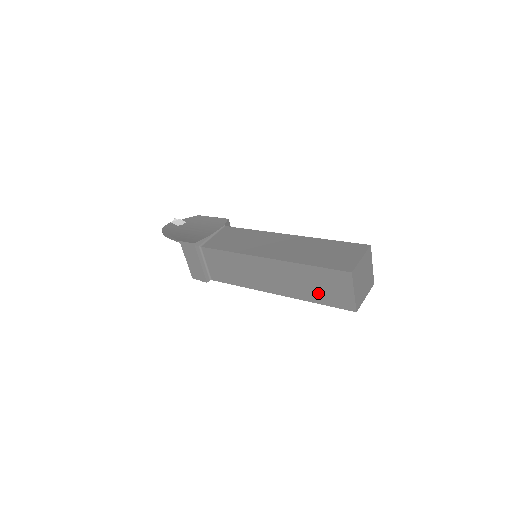
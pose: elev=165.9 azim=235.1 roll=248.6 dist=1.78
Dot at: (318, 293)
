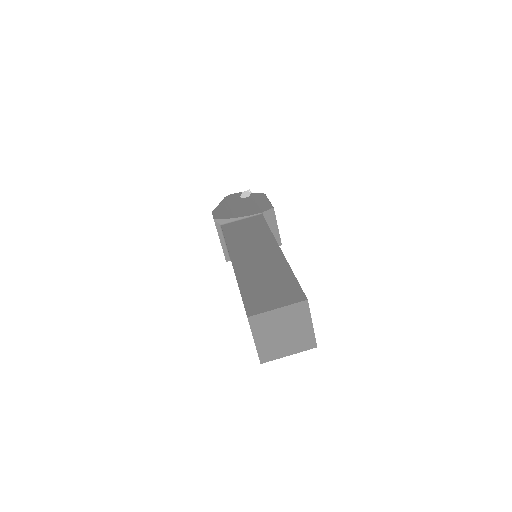
Dot at: occluded
